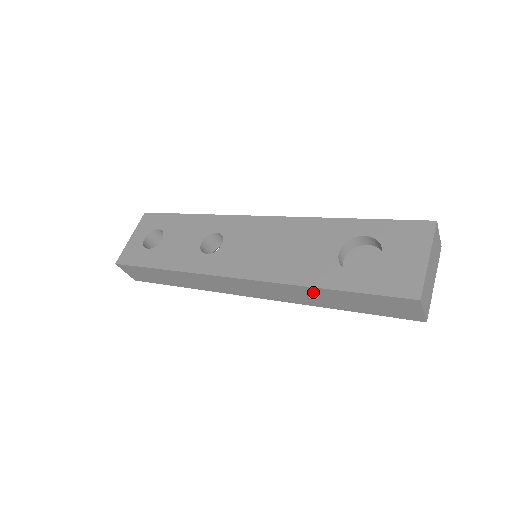
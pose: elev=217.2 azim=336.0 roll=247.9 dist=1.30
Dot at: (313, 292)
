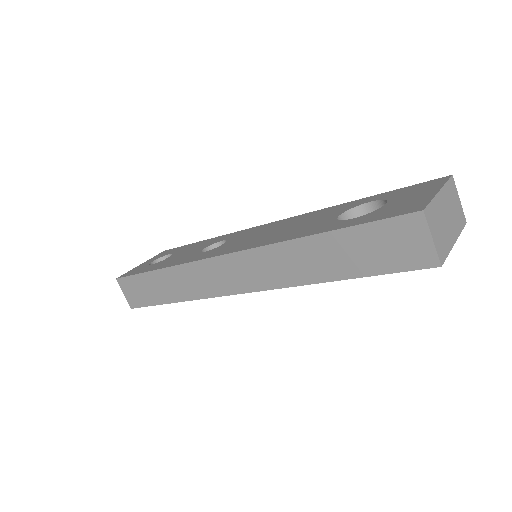
Dot at: (303, 249)
